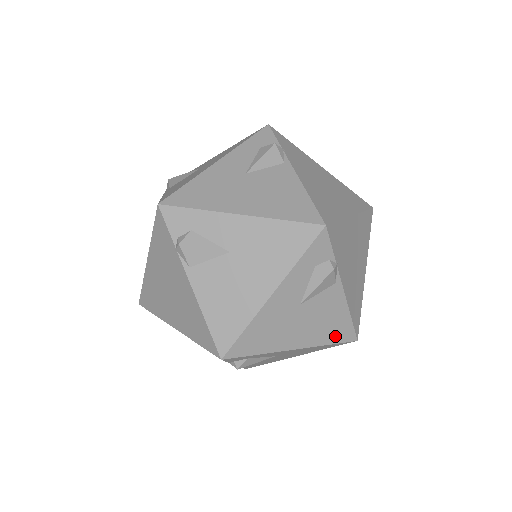
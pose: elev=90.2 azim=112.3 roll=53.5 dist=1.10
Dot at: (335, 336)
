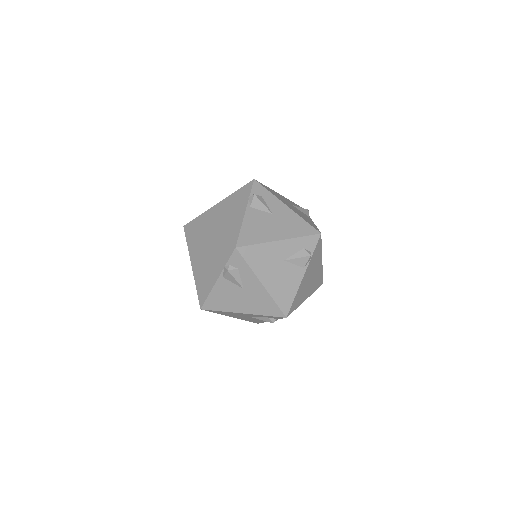
Dot at: (251, 321)
